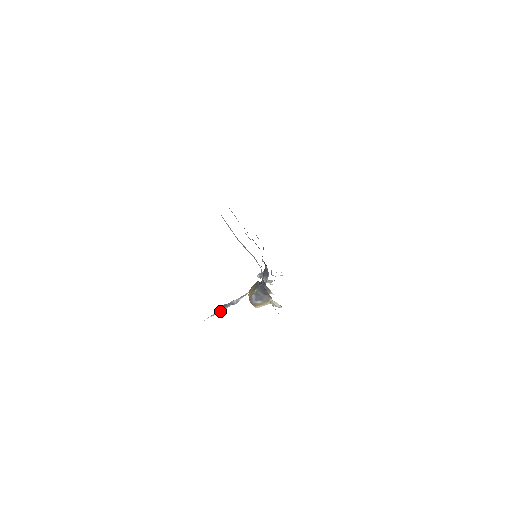
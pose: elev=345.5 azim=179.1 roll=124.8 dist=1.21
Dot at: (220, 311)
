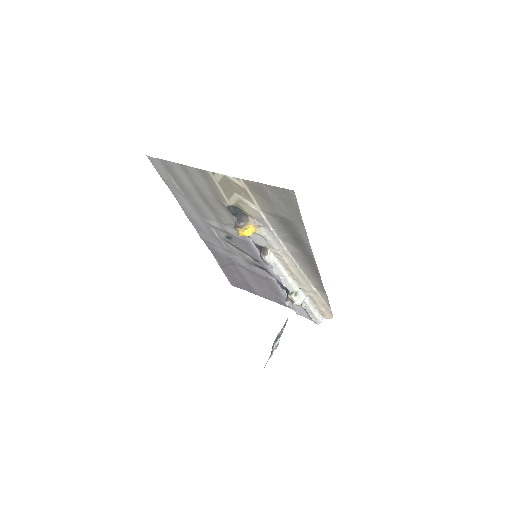
Dot at: occluded
